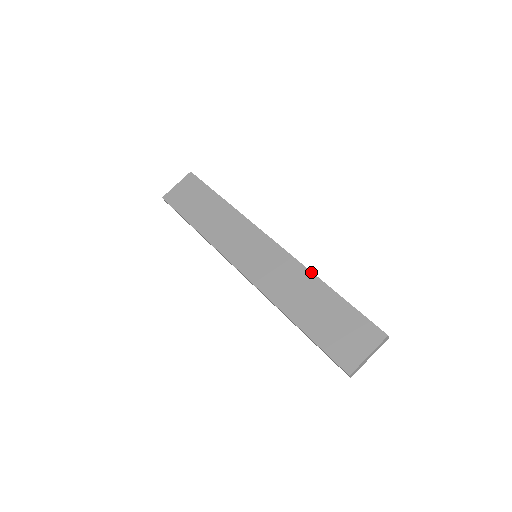
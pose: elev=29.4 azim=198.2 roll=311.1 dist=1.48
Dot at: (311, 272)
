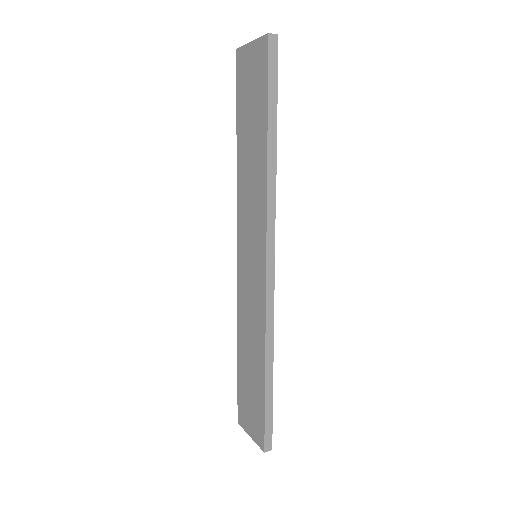
Dot at: (265, 341)
